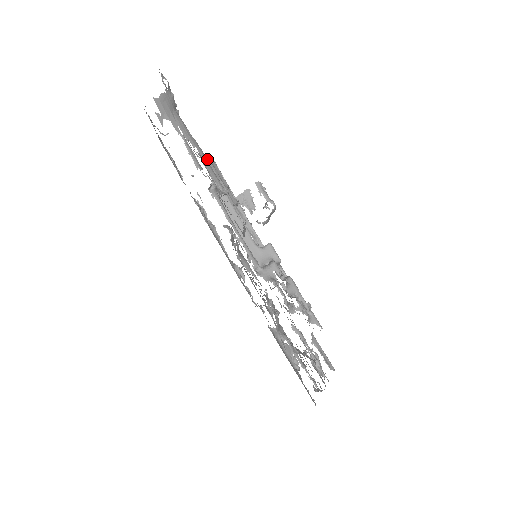
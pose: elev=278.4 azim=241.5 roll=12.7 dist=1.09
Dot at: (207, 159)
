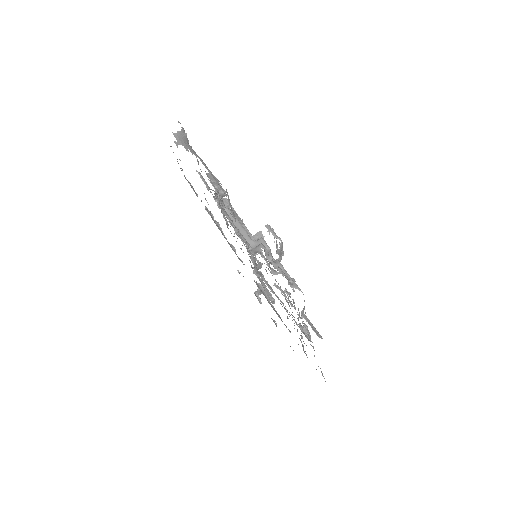
Dot at: (211, 175)
